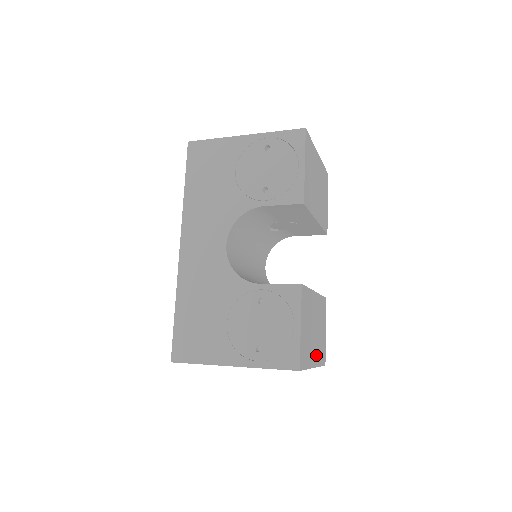
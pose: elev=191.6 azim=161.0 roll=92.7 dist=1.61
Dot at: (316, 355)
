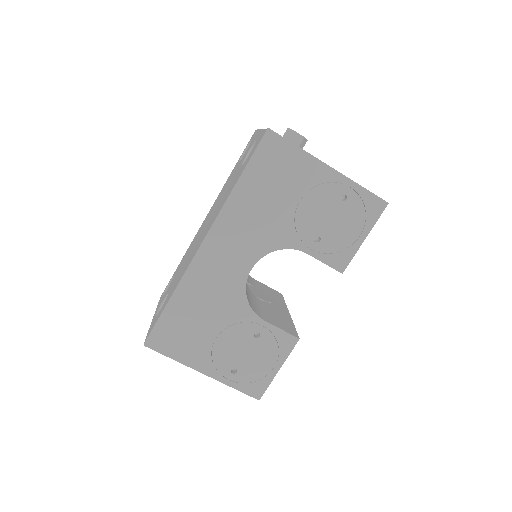
Dot at: occluded
